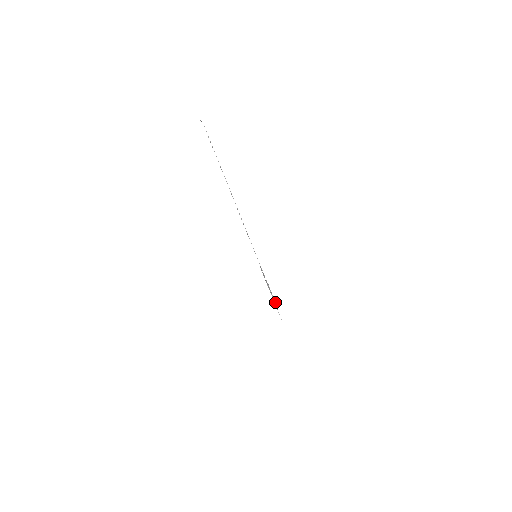
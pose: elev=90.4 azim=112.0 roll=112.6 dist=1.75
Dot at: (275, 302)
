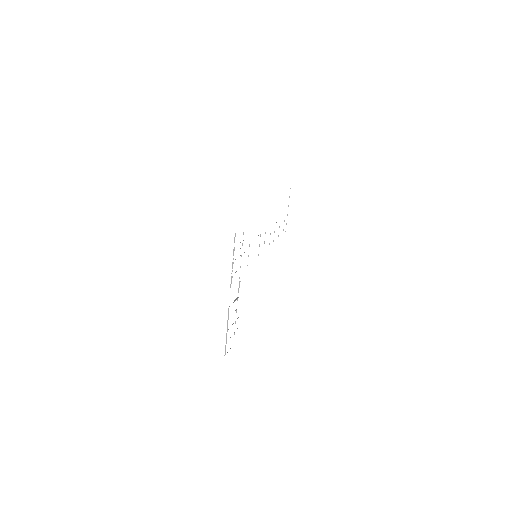
Dot at: occluded
